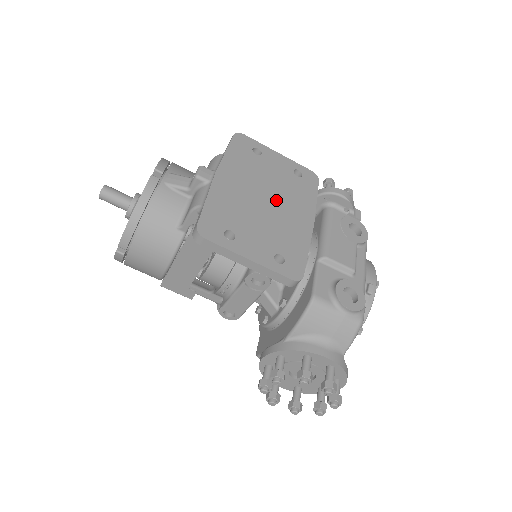
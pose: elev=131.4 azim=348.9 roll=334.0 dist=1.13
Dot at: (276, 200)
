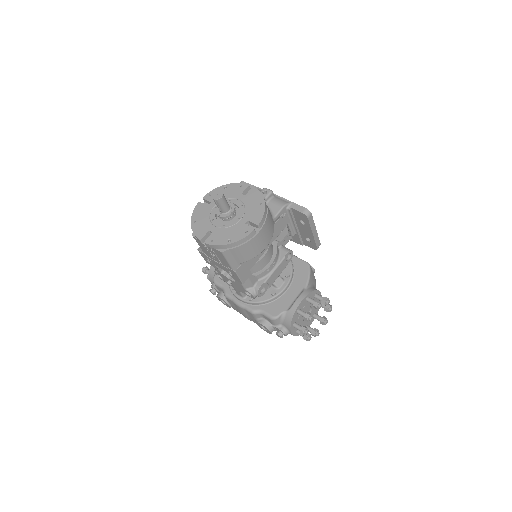
Dot at: occluded
